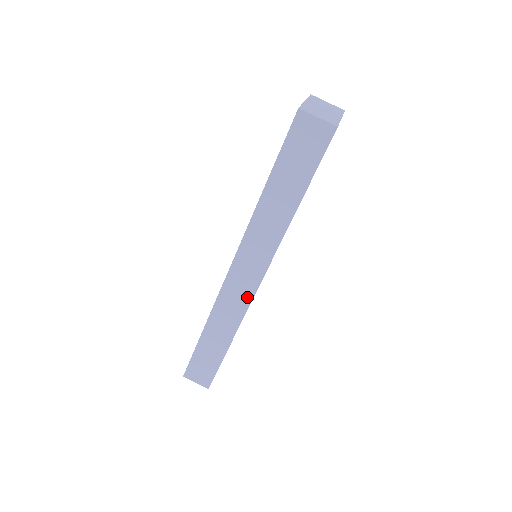
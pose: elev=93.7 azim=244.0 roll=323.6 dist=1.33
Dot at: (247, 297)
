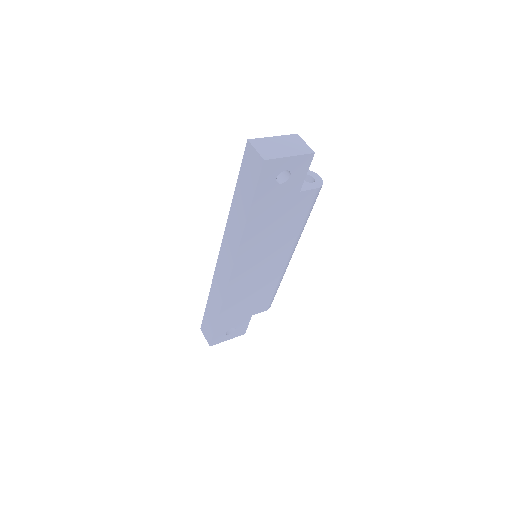
Dot at: (226, 280)
